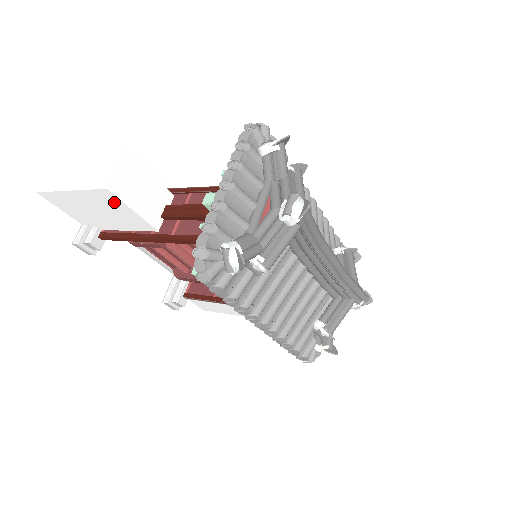
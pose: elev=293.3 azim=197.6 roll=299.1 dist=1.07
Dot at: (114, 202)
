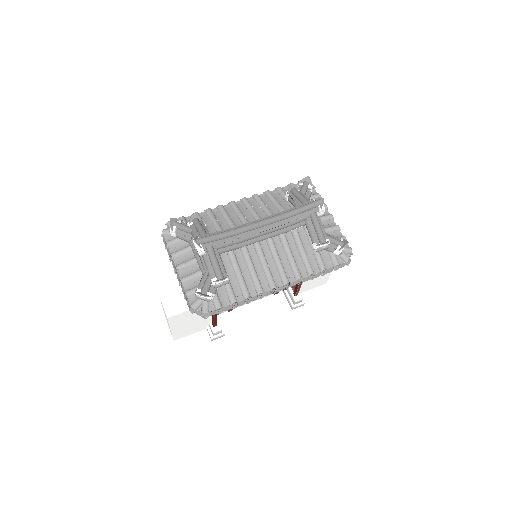
Dot at: (180, 317)
